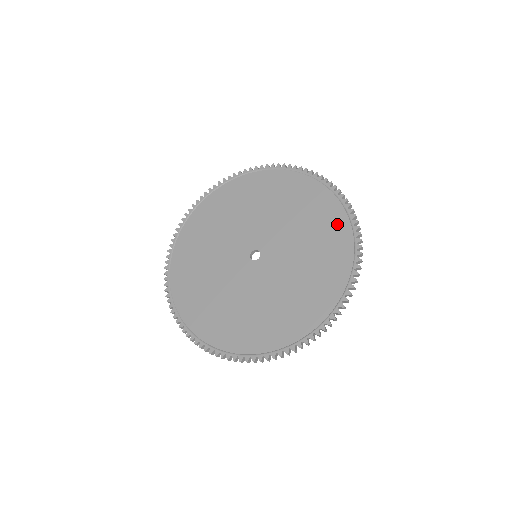
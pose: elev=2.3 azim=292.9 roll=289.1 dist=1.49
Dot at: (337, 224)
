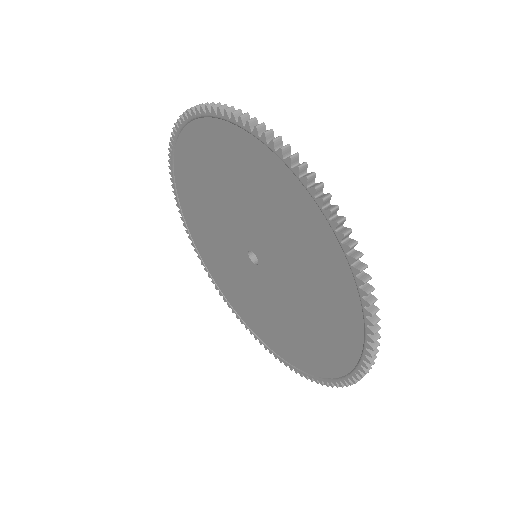
Dot at: (270, 170)
